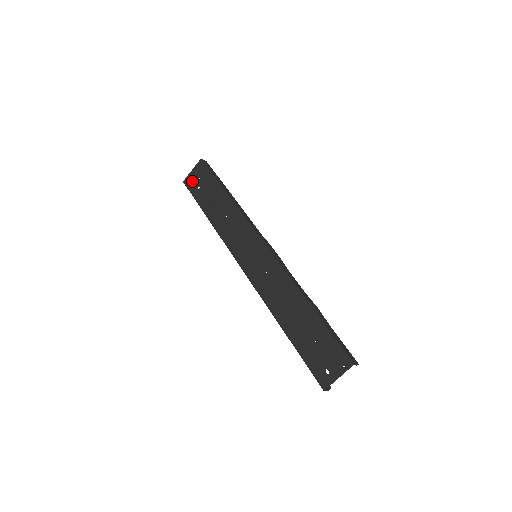
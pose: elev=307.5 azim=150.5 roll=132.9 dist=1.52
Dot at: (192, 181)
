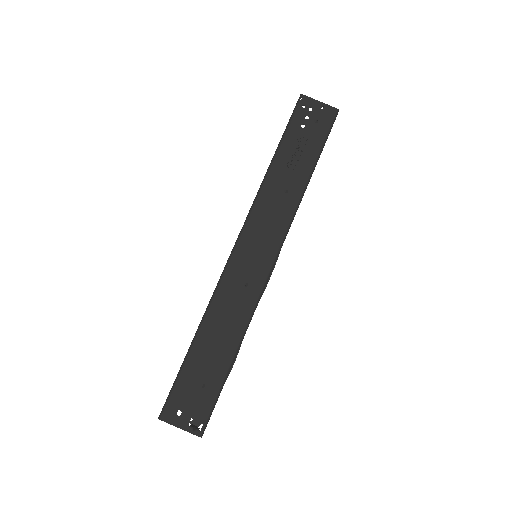
Dot at: (308, 110)
